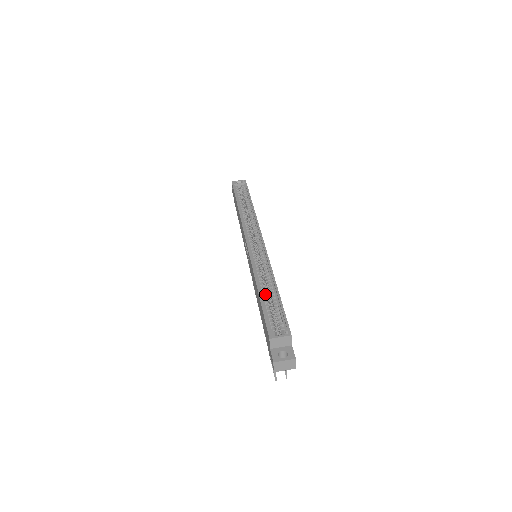
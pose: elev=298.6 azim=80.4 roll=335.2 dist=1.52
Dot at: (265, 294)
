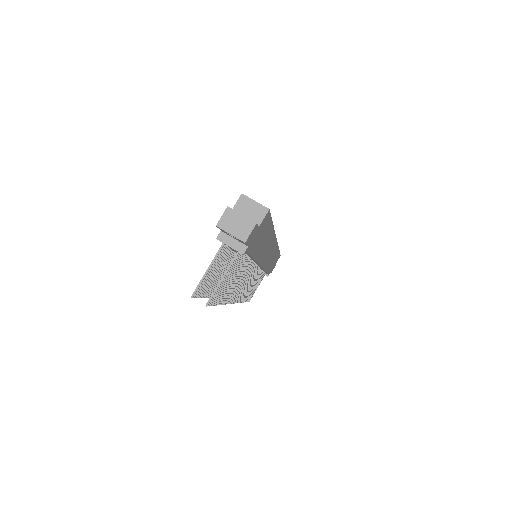
Dot at: occluded
